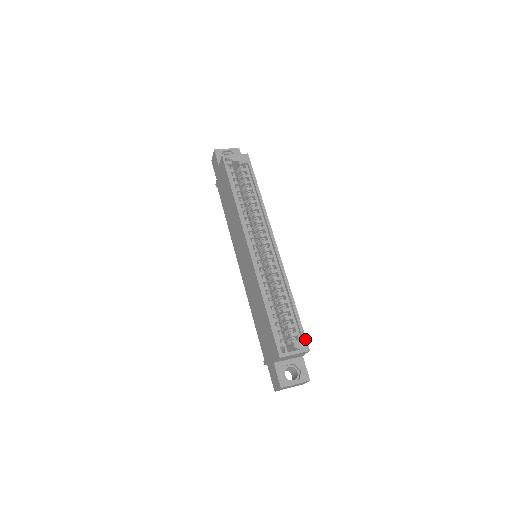
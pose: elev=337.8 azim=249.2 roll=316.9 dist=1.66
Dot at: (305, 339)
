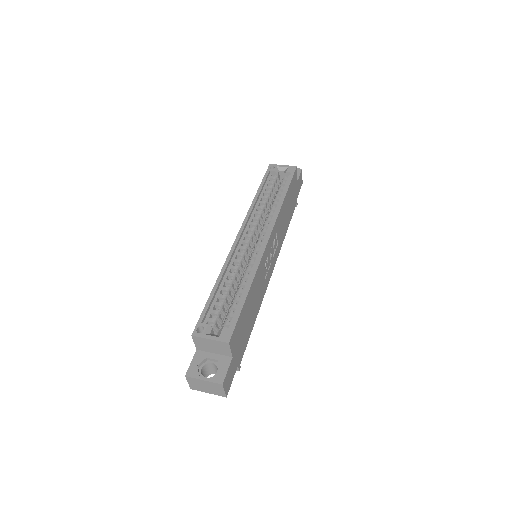
Dot at: (232, 330)
